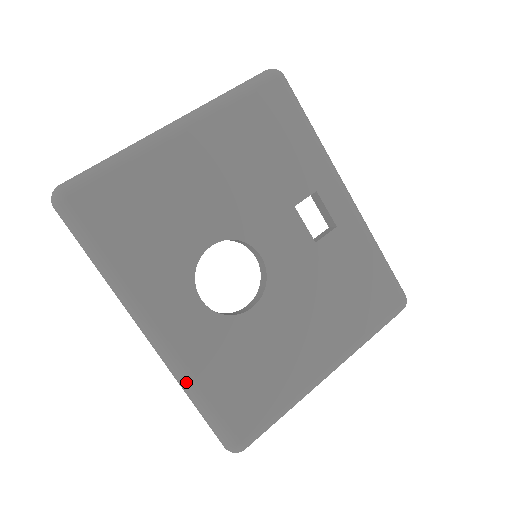
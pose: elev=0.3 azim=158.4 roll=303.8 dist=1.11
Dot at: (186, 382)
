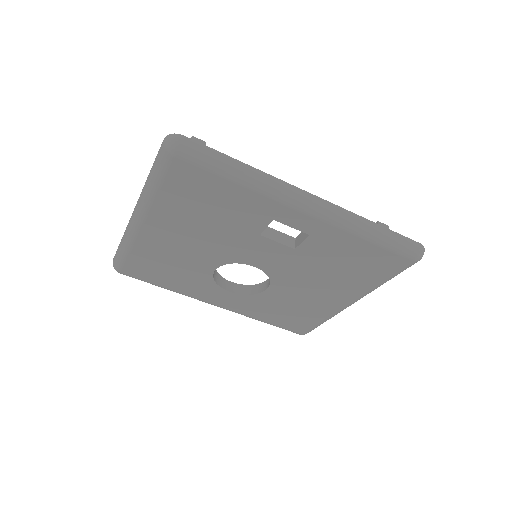
Dot at: occluded
